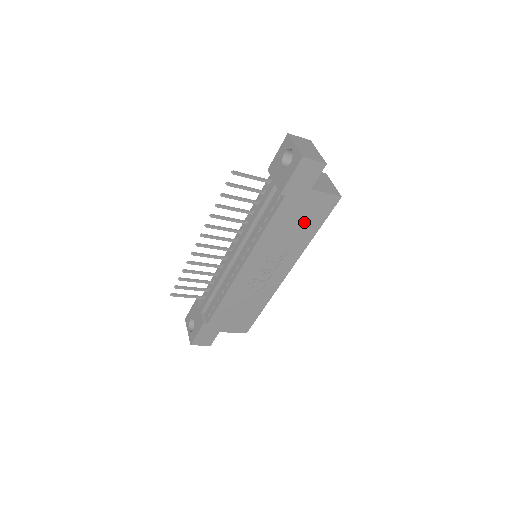
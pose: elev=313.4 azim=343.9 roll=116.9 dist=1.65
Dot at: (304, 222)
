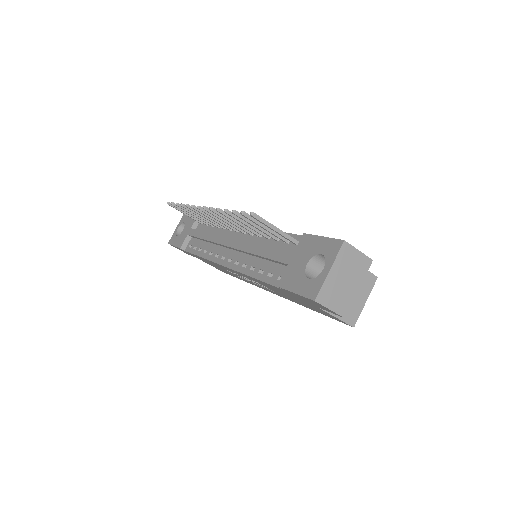
Dot at: (301, 302)
